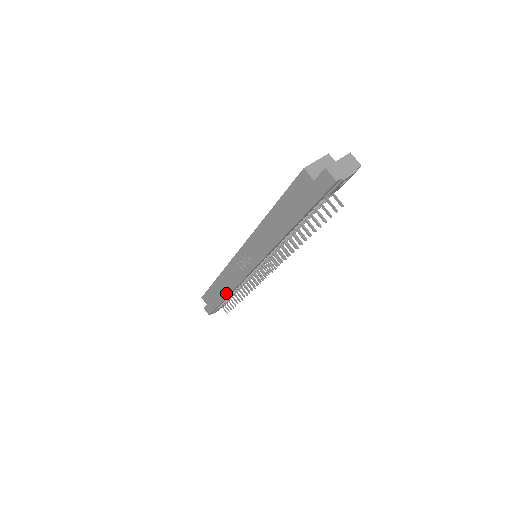
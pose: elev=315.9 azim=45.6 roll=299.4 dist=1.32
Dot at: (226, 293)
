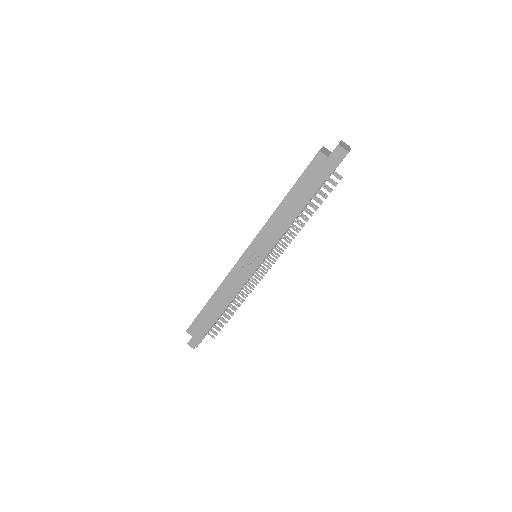
Dot at: (223, 307)
